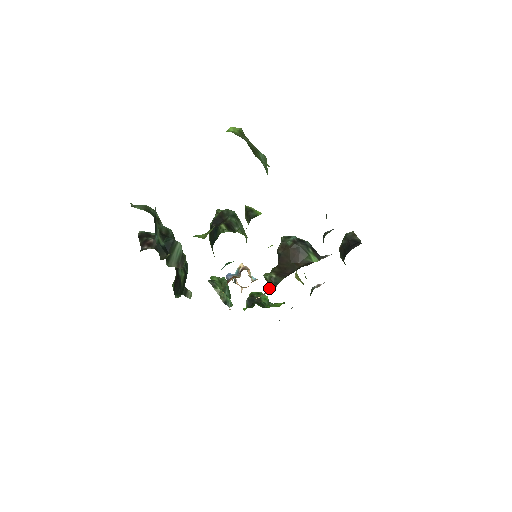
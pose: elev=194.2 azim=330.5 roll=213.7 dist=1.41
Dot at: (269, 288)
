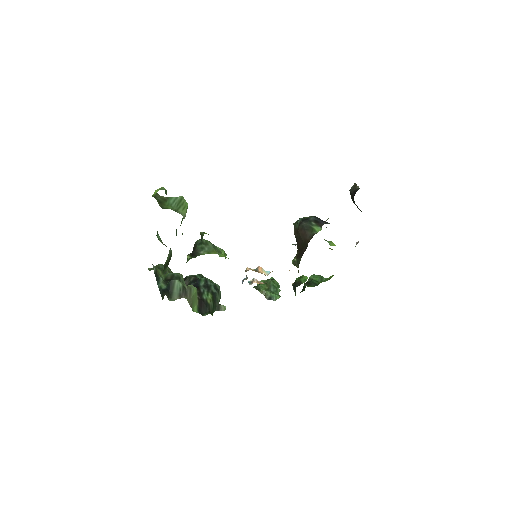
Dot at: (298, 271)
